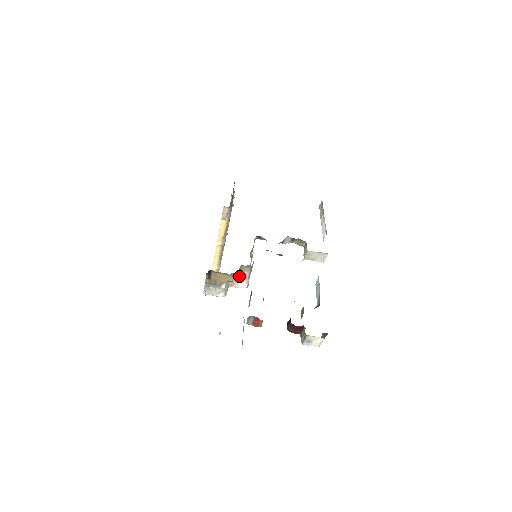
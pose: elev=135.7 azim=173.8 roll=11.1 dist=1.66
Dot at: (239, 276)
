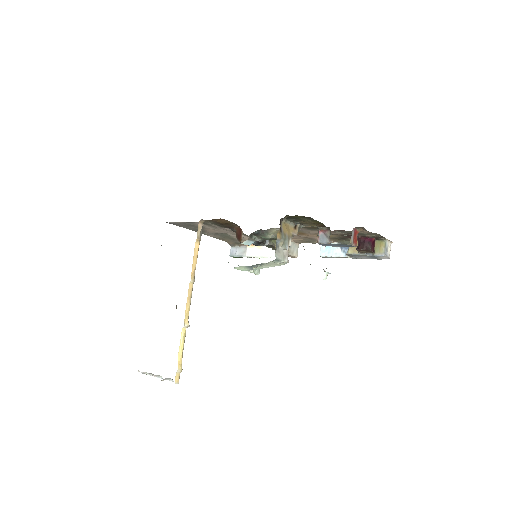
Dot at: (297, 228)
